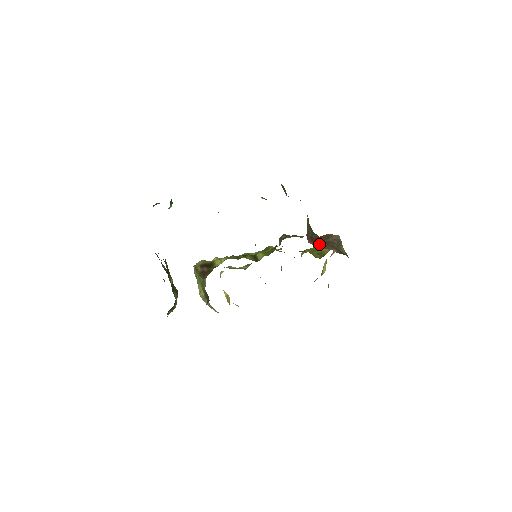
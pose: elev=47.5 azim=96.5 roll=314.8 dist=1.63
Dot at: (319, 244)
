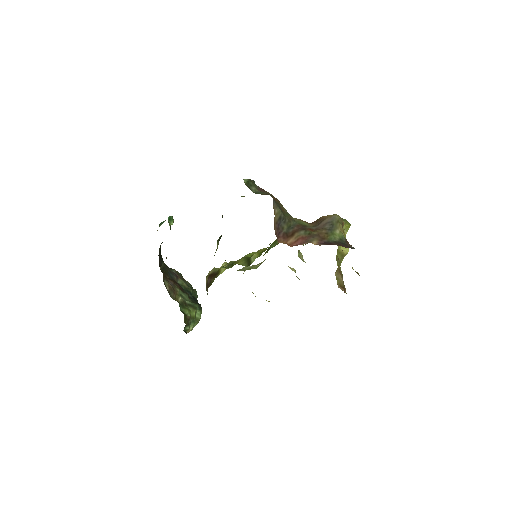
Dot at: (296, 239)
